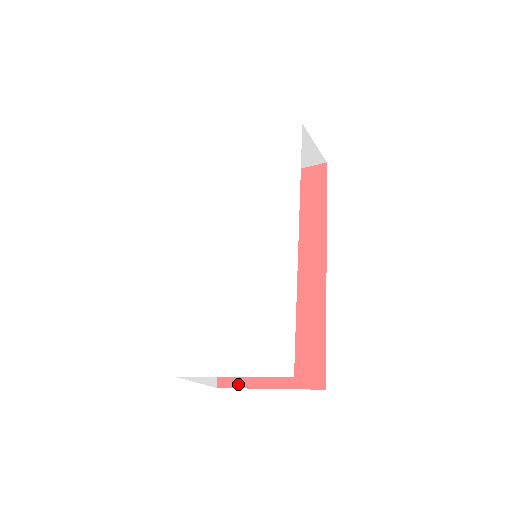
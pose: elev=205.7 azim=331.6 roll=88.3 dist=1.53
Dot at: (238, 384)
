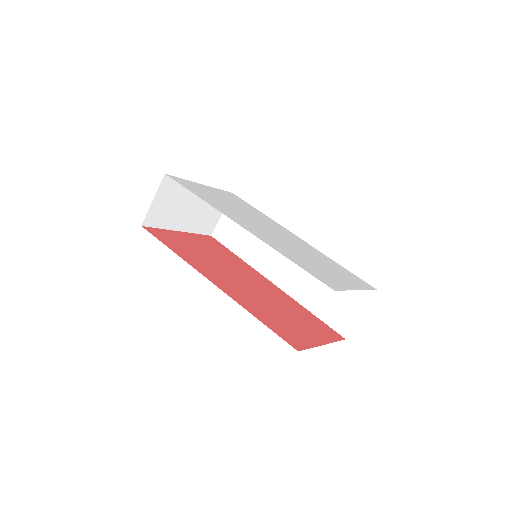
Dot at: (307, 346)
